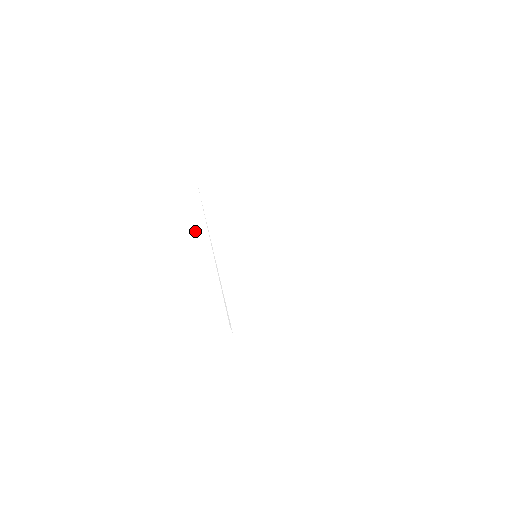
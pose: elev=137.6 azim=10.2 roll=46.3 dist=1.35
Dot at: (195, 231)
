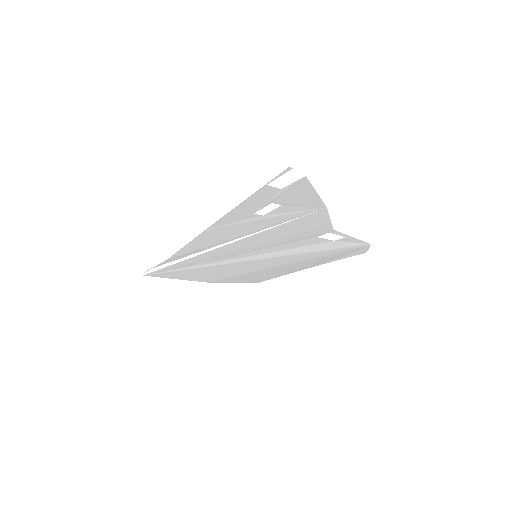
Dot at: (250, 226)
